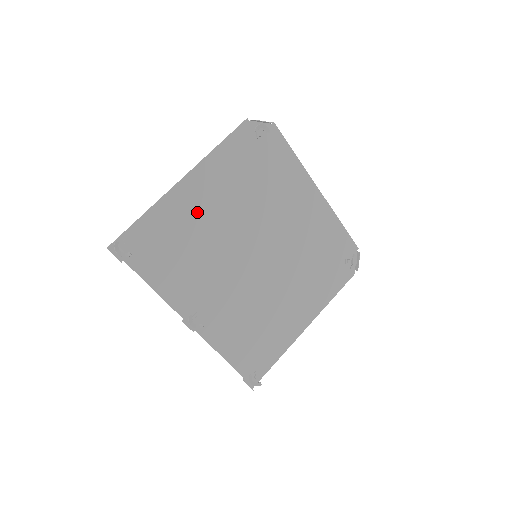
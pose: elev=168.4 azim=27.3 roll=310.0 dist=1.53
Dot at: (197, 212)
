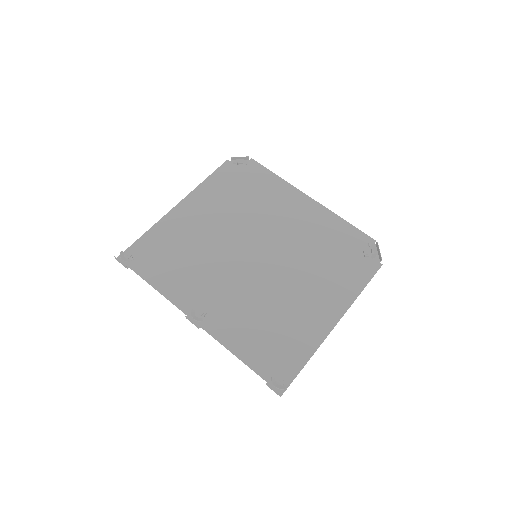
Dot at: (192, 226)
